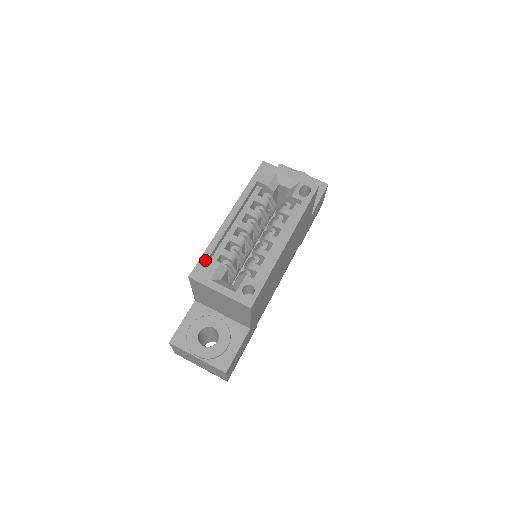
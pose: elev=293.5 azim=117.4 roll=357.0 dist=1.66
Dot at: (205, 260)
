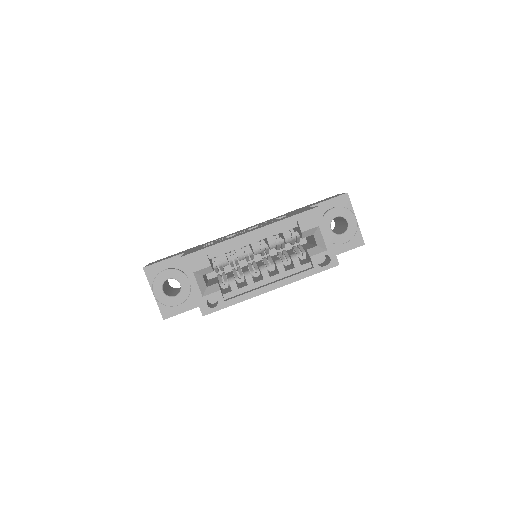
Dot at: (202, 254)
